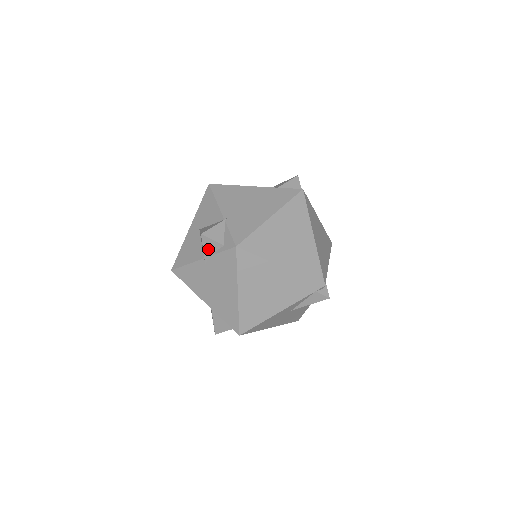
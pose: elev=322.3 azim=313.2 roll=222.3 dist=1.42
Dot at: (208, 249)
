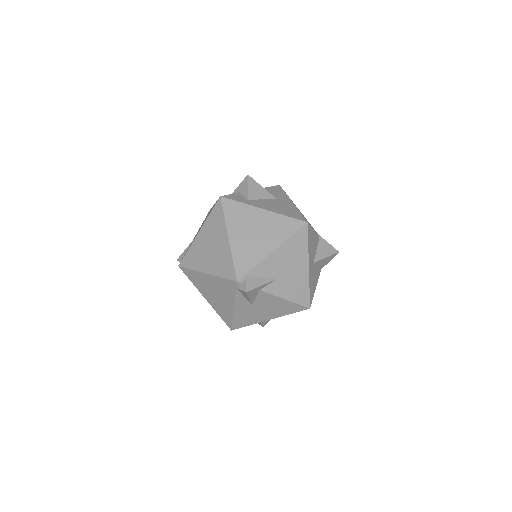
Dot at: occluded
